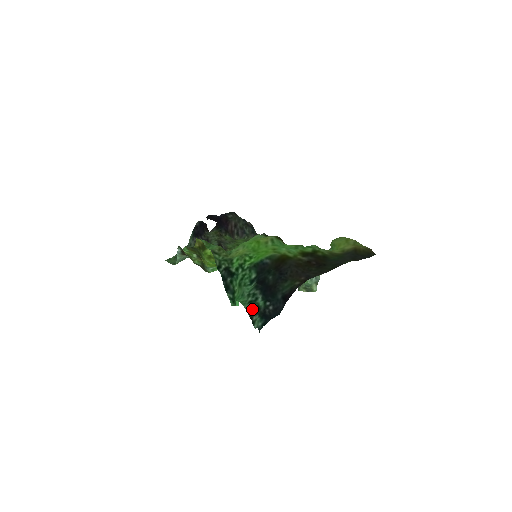
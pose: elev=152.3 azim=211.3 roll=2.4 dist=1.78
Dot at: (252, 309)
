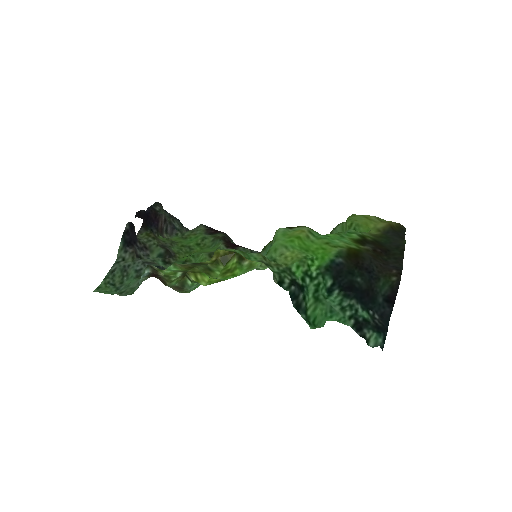
Dot at: (360, 325)
